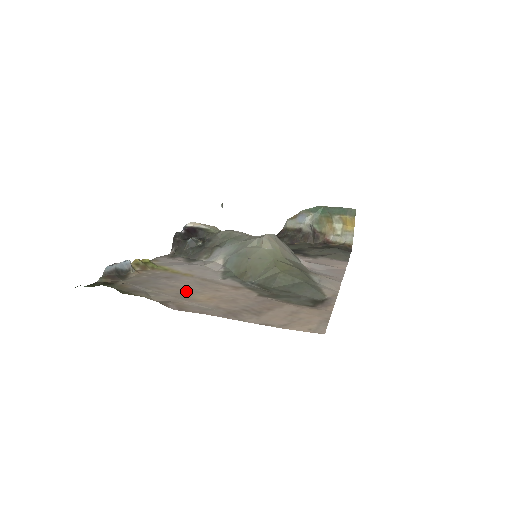
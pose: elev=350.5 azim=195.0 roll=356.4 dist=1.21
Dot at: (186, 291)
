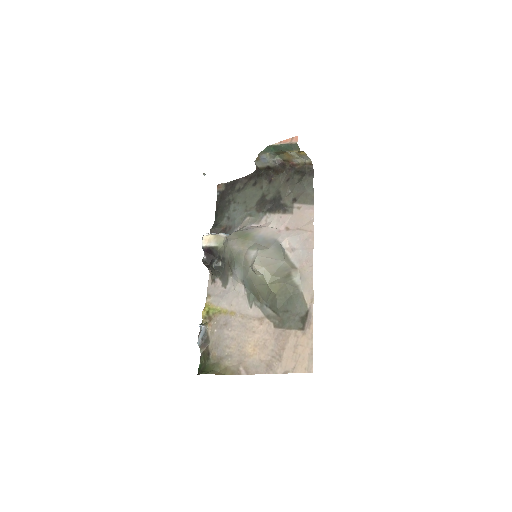
Dot at: (241, 343)
